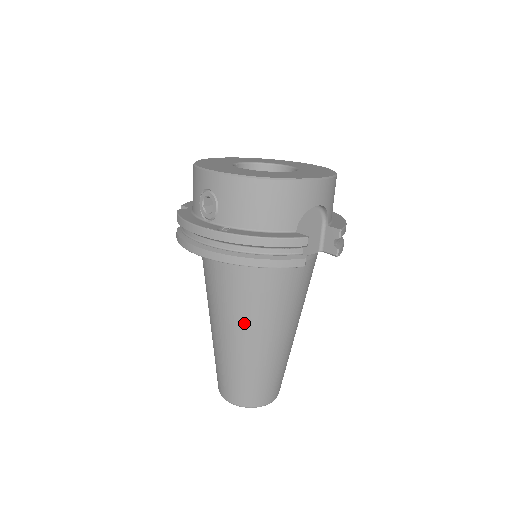
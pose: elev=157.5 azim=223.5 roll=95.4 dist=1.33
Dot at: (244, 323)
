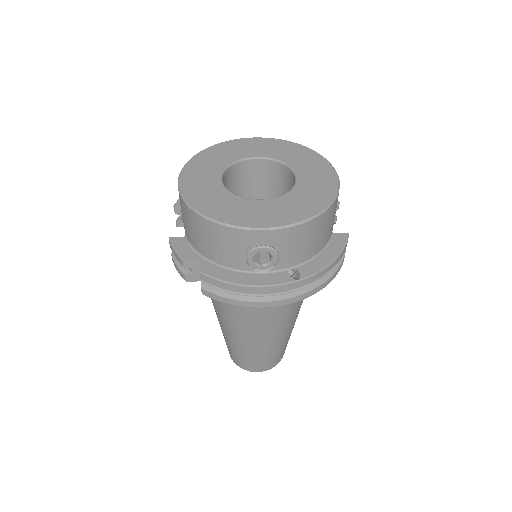
Dot at: (287, 320)
